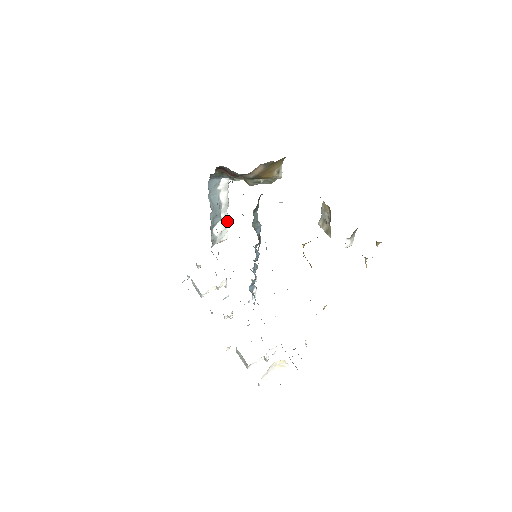
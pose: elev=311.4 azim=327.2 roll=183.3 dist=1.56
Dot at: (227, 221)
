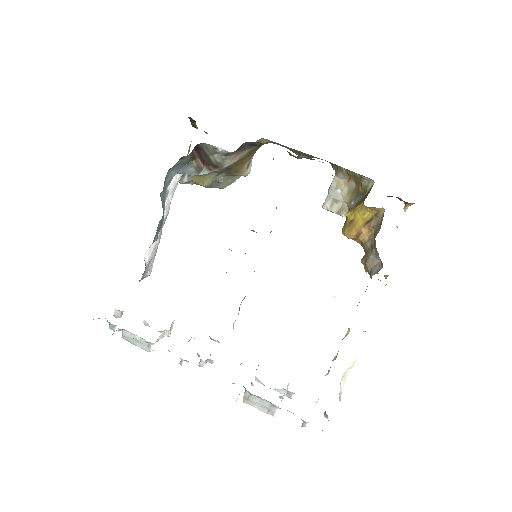
Dot at: occluded
